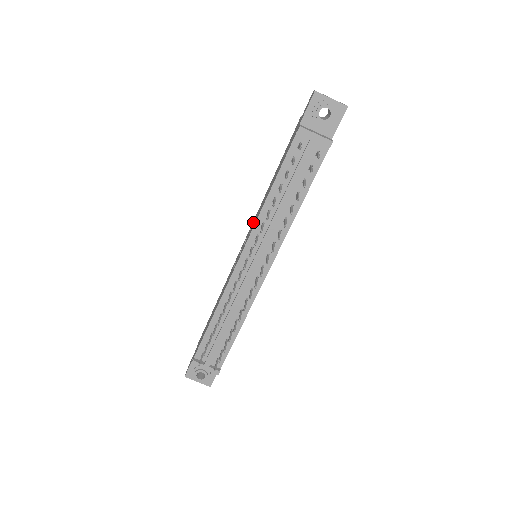
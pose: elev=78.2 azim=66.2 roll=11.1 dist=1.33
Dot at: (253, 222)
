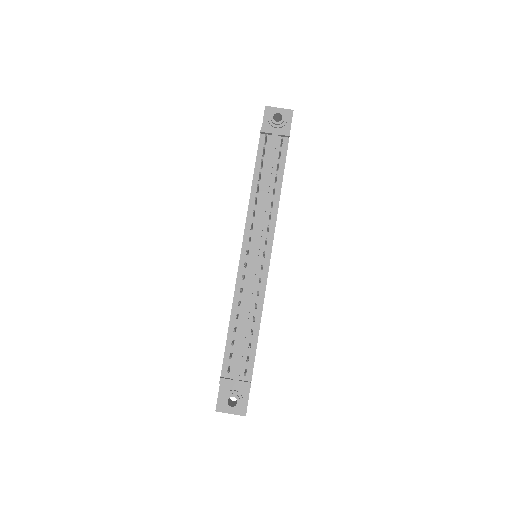
Dot at: occluded
